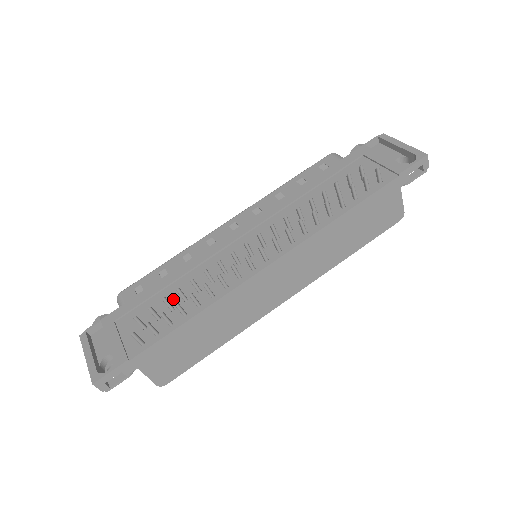
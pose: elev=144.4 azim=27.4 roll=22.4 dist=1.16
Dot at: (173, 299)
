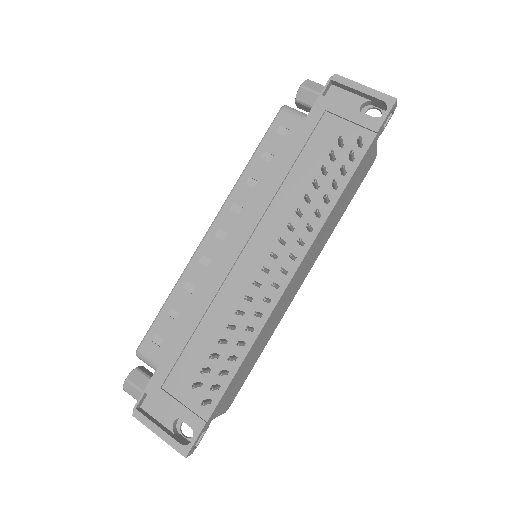
Dot at: (210, 345)
